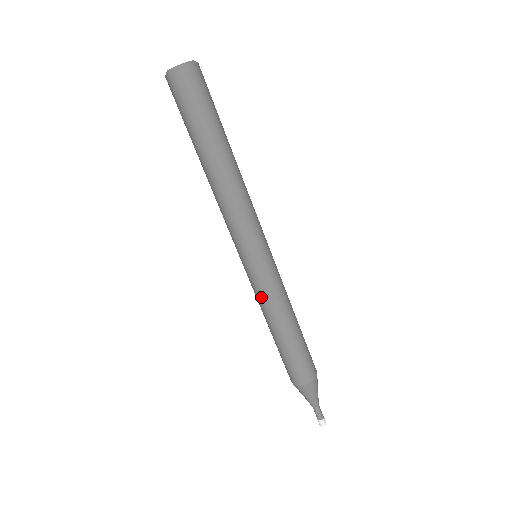
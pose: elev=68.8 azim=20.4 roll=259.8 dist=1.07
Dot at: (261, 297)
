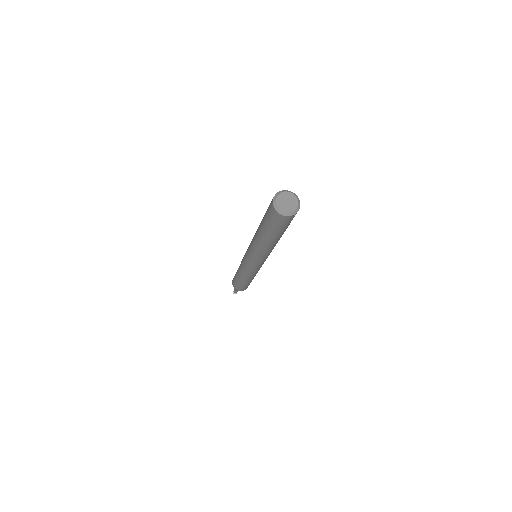
Dot at: (242, 263)
